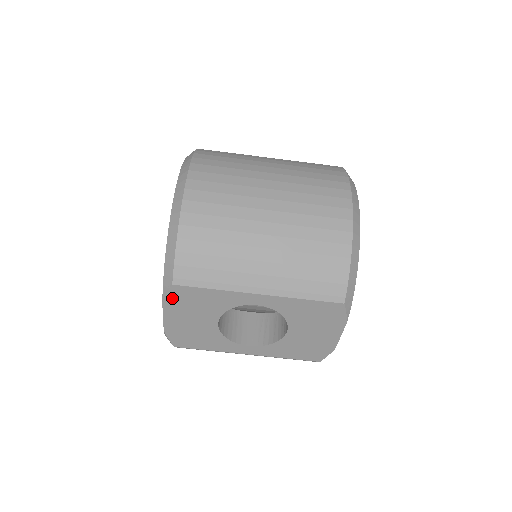
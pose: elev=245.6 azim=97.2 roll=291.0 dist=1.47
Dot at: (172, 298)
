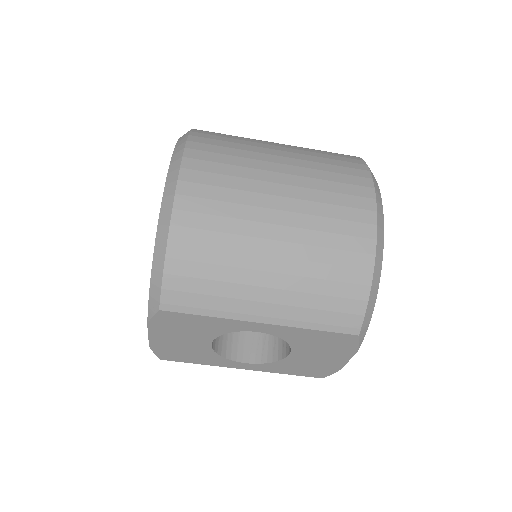
Dot at: (159, 321)
